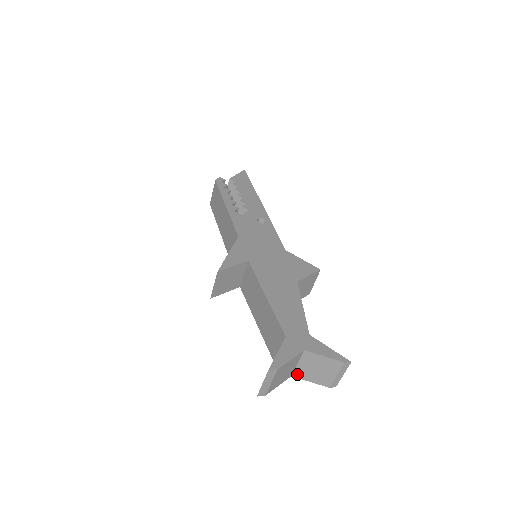
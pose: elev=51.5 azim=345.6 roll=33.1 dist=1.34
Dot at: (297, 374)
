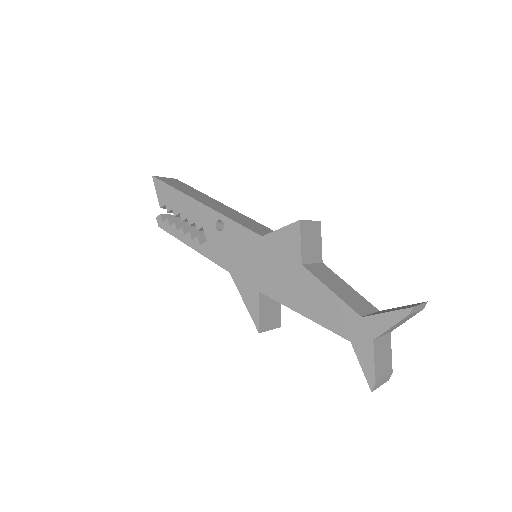
Dot at: occluded
